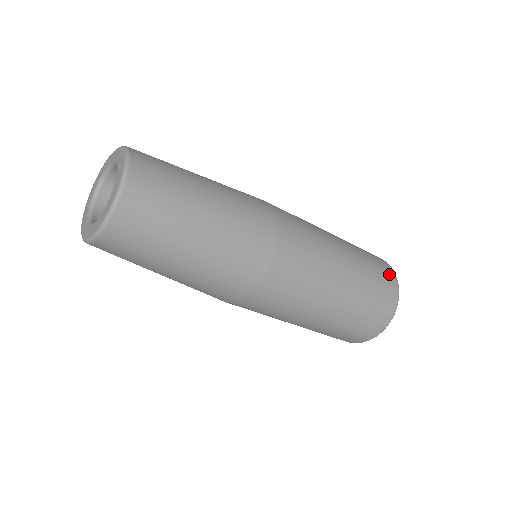
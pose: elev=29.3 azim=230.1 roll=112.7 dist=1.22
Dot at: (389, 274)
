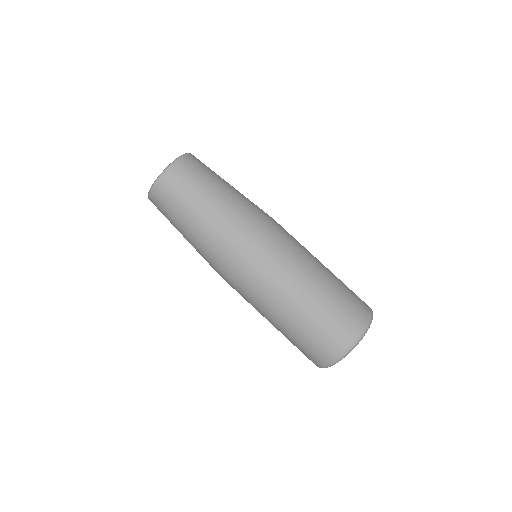
Dot at: occluded
